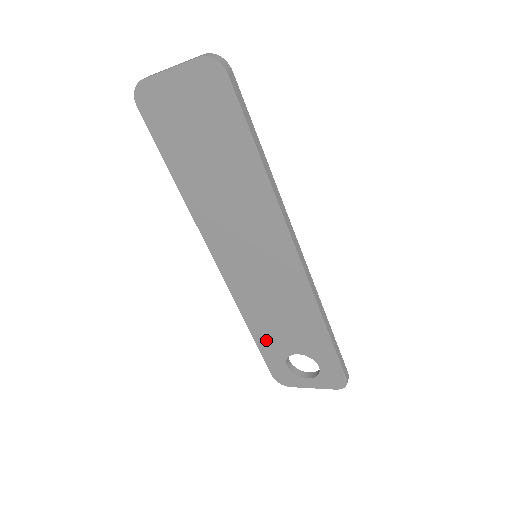
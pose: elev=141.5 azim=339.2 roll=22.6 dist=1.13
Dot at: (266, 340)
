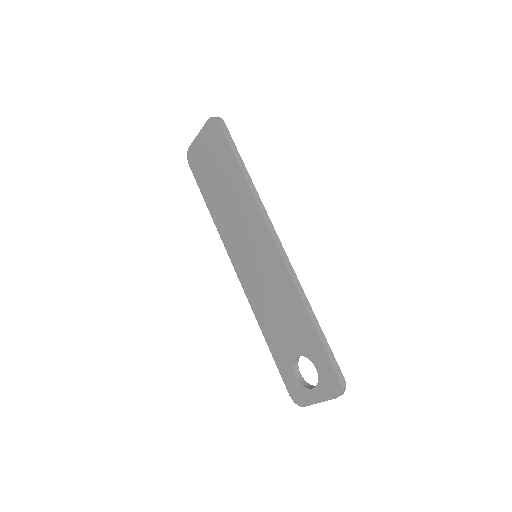
Dot at: (276, 346)
